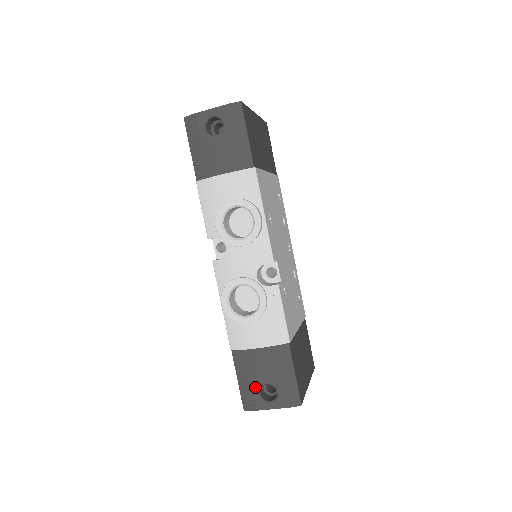
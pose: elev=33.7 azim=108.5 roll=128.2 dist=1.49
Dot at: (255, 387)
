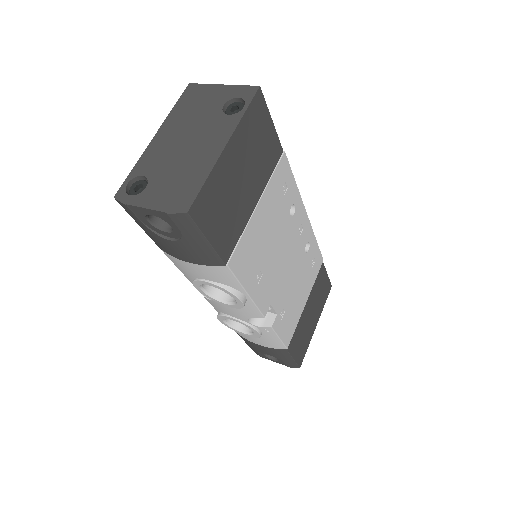
Dot at: (260, 352)
